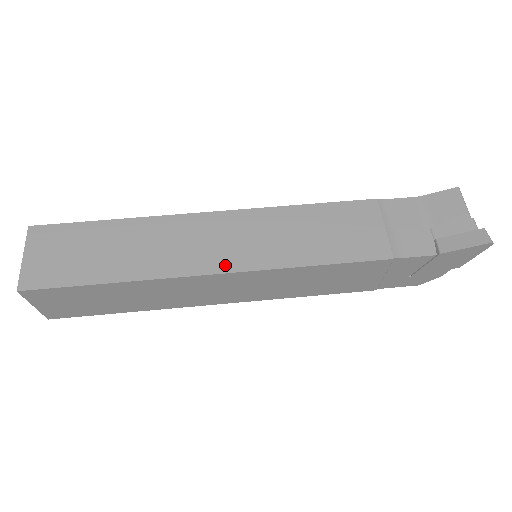
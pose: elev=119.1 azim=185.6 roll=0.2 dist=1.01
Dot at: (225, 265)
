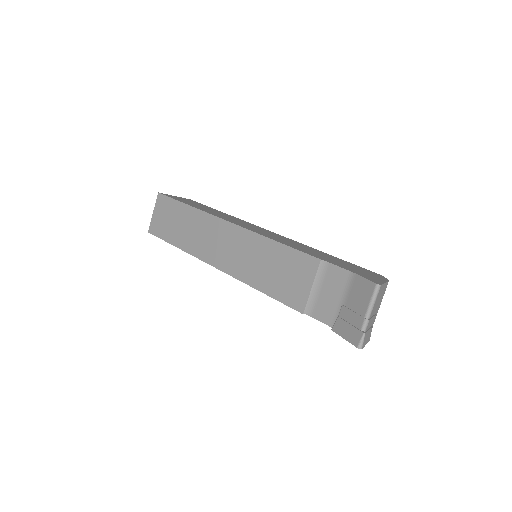
Dot at: (220, 264)
